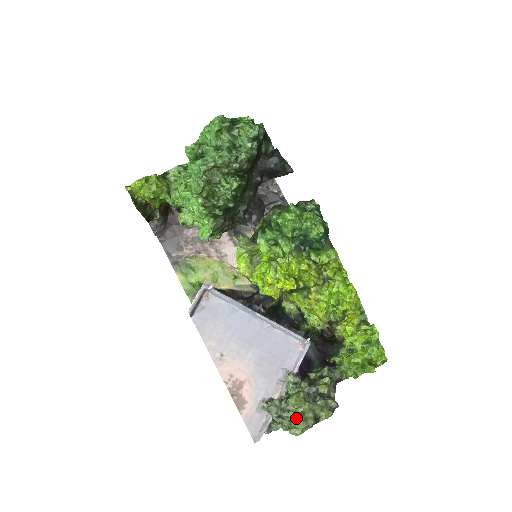
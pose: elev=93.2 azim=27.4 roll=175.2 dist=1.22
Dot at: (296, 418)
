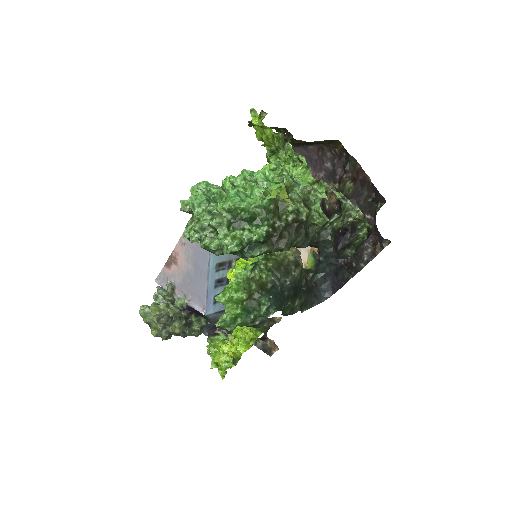
Dot at: (146, 310)
